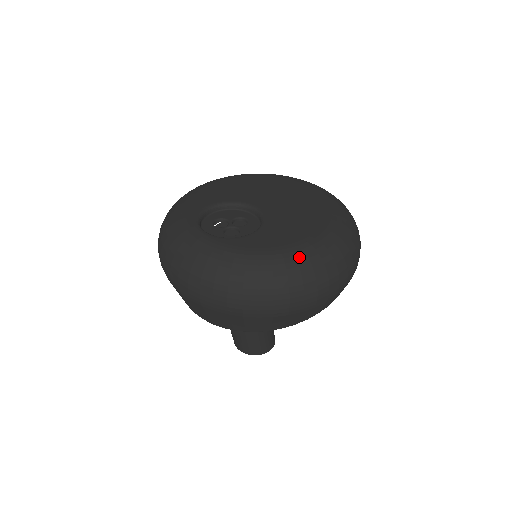
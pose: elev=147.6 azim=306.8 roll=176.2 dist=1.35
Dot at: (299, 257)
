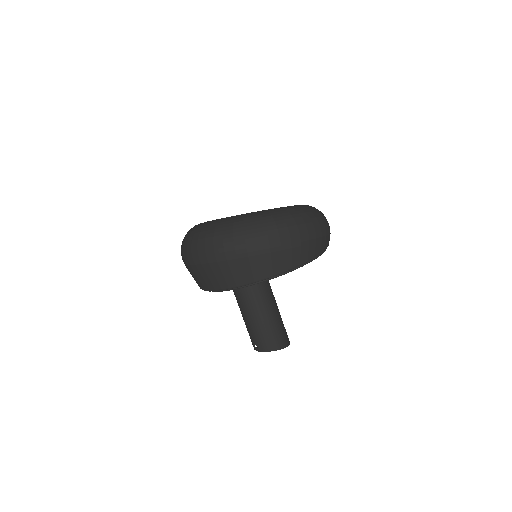
Dot at: (279, 210)
